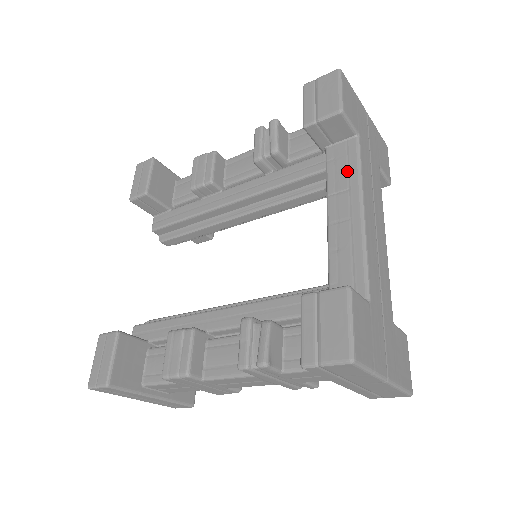
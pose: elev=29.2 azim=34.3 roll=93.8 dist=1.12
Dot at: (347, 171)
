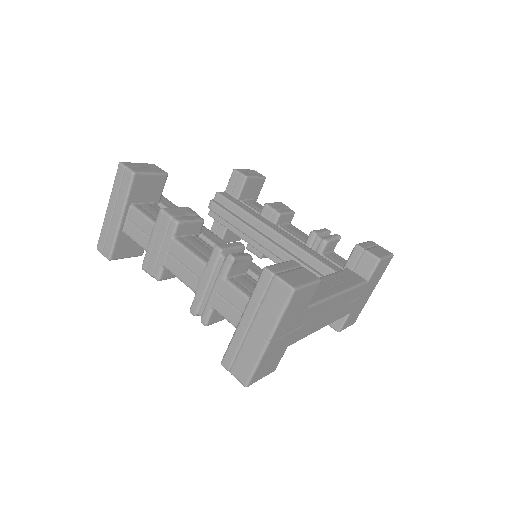
Dot at: (349, 280)
